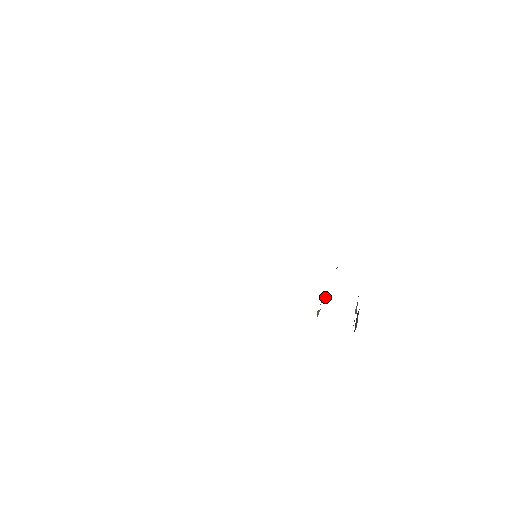
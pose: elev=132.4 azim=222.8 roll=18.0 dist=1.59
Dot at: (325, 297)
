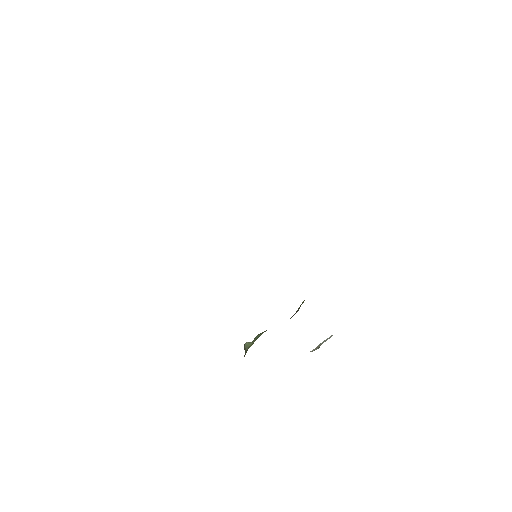
Dot at: occluded
